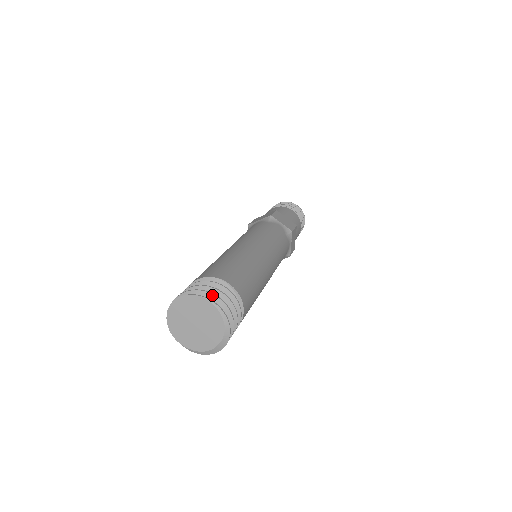
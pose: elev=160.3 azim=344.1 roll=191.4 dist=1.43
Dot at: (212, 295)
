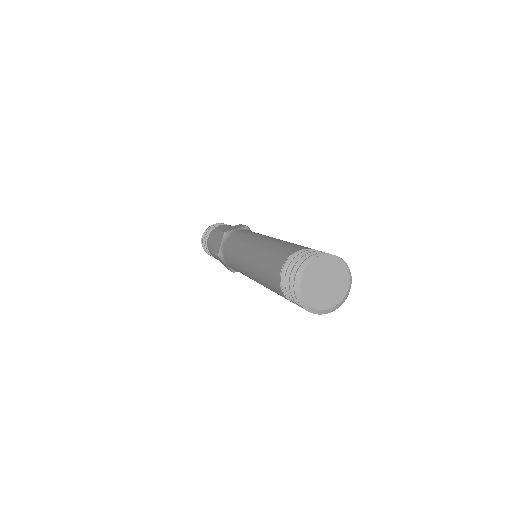
Dot at: occluded
